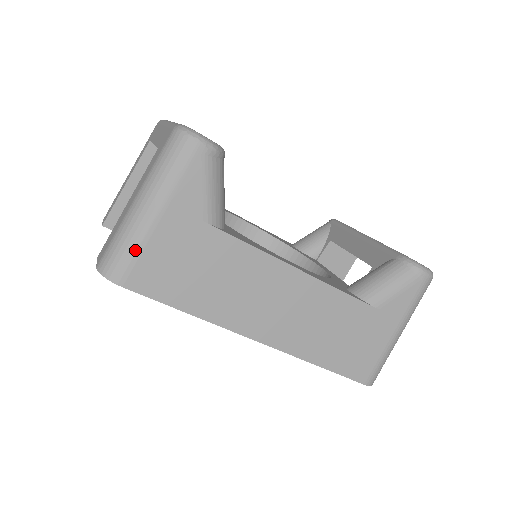
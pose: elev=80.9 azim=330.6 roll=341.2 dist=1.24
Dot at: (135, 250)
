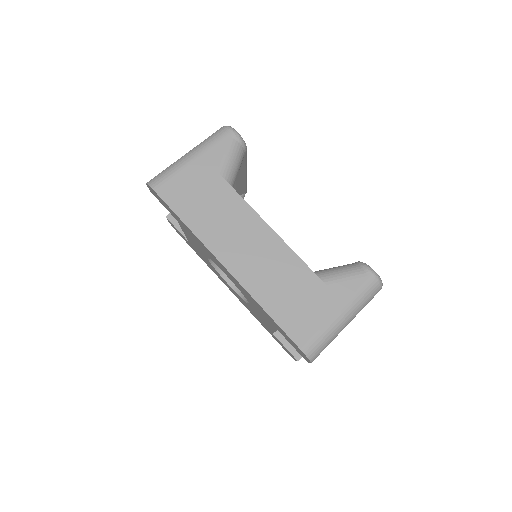
Dot at: (171, 173)
